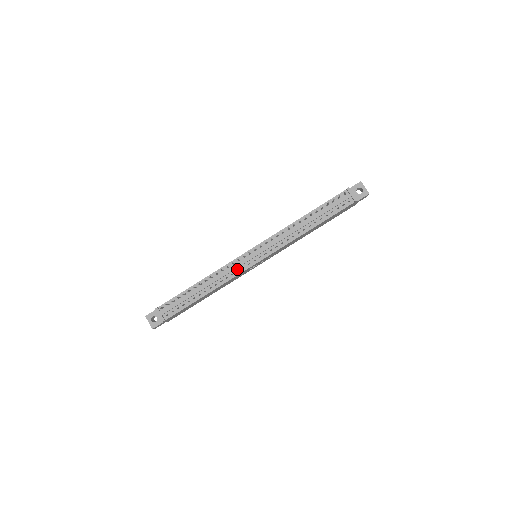
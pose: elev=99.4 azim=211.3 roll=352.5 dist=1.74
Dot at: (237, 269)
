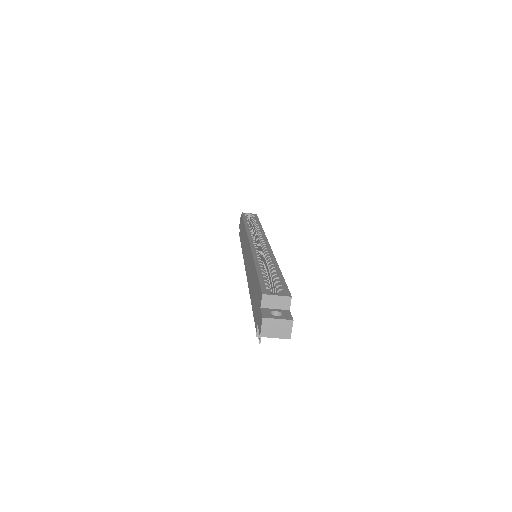
Dot at: occluded
